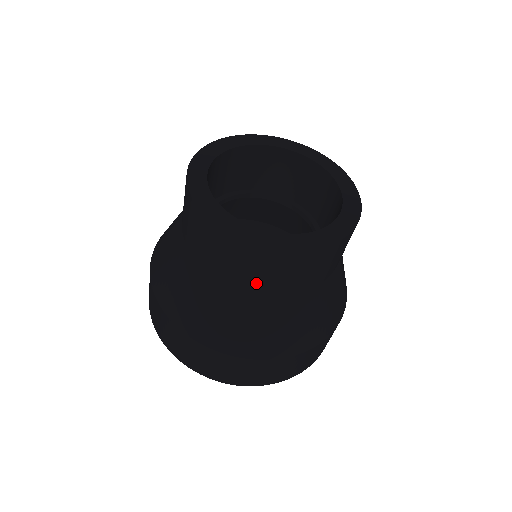
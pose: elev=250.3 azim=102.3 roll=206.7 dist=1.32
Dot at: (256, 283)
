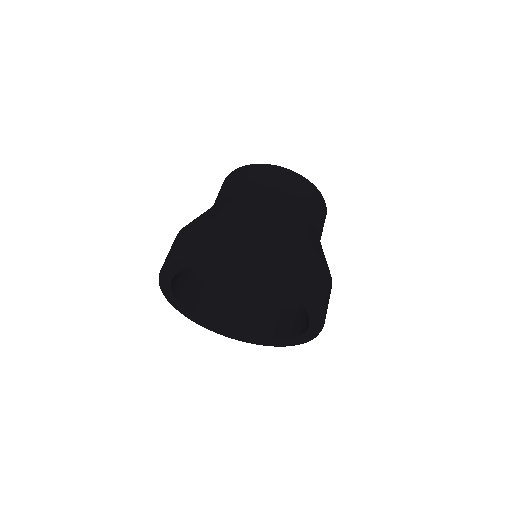
Dot at: (268, 190)
